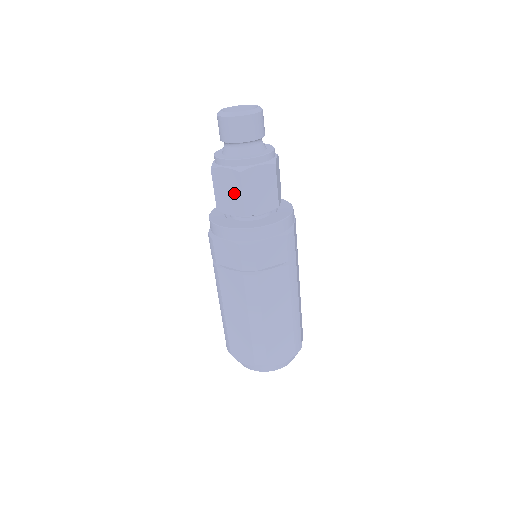
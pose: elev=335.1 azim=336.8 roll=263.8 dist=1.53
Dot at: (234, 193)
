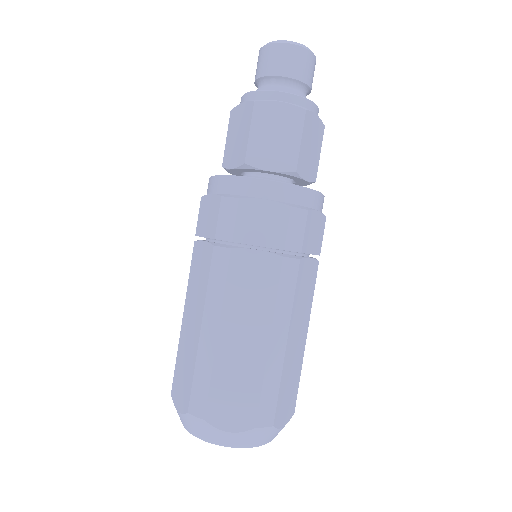
Dot at: (242, 134)
